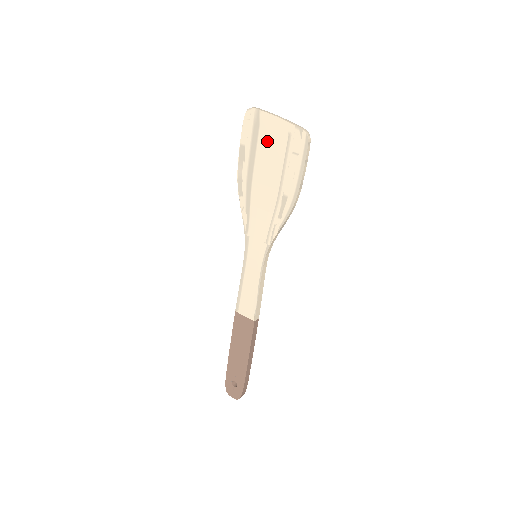
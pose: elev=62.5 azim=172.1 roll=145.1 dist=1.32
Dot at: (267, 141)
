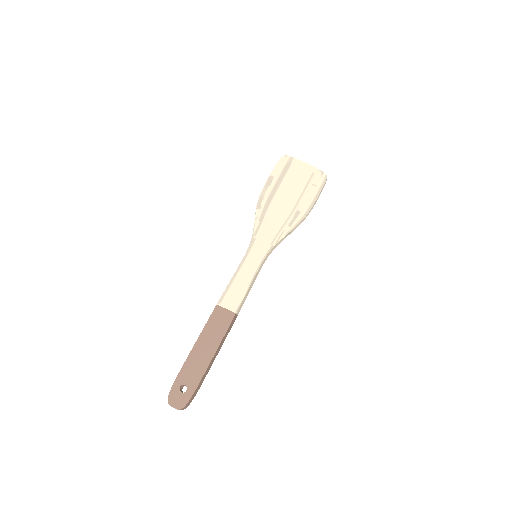
Dot at: (294, 176)
